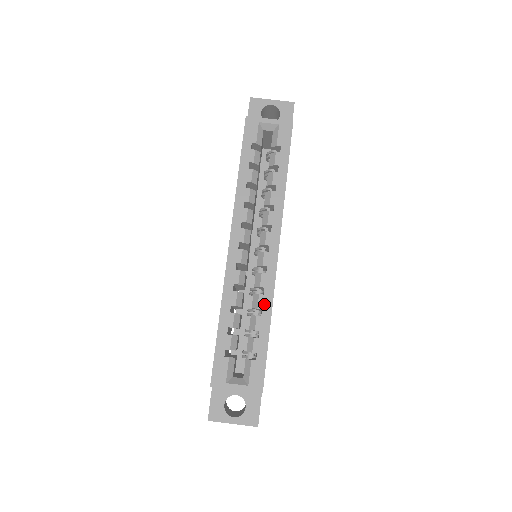
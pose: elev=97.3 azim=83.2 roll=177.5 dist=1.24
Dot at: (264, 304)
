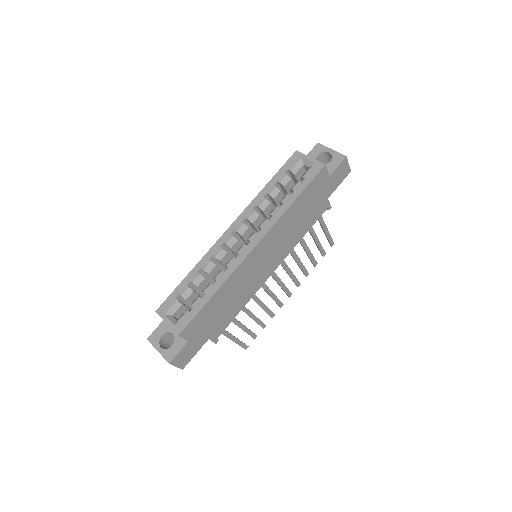
Dot at: (220, 278)
